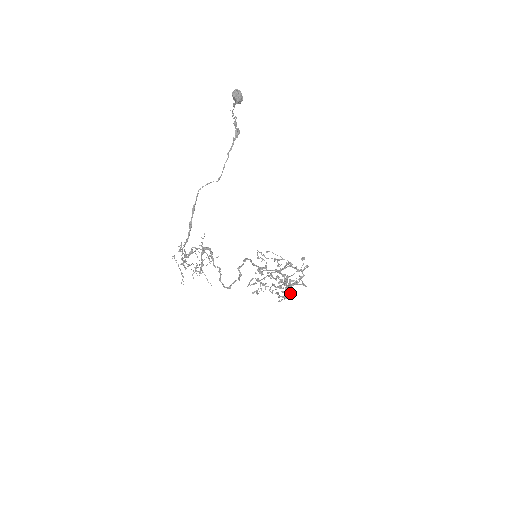
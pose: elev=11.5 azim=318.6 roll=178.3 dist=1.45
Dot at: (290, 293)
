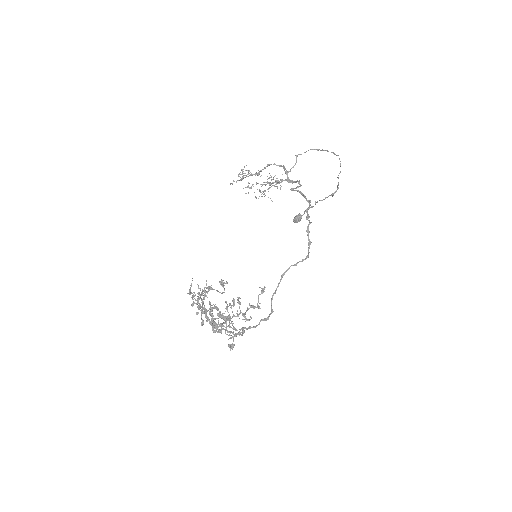
Dot at: (226, 327)
